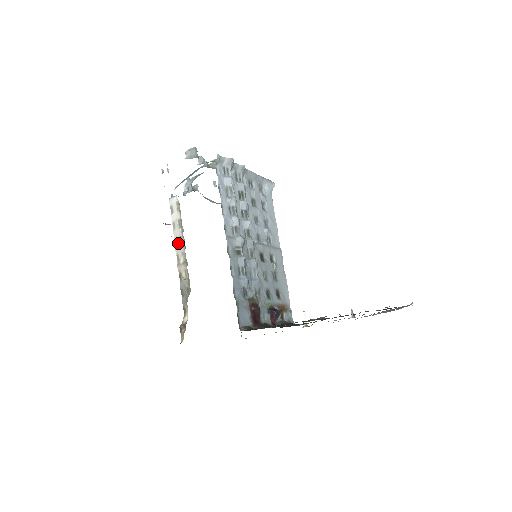
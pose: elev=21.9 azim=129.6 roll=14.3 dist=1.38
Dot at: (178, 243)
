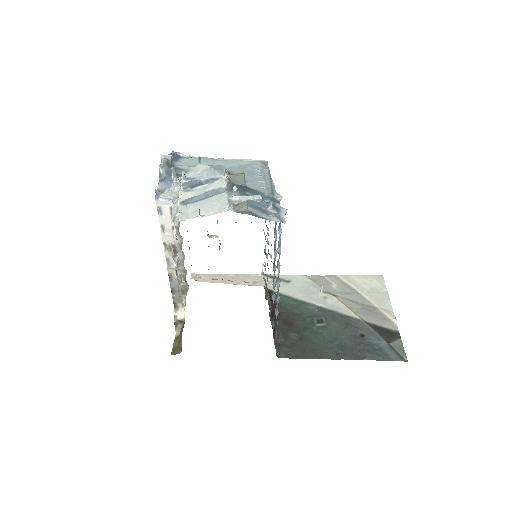
Dot at: occluded
